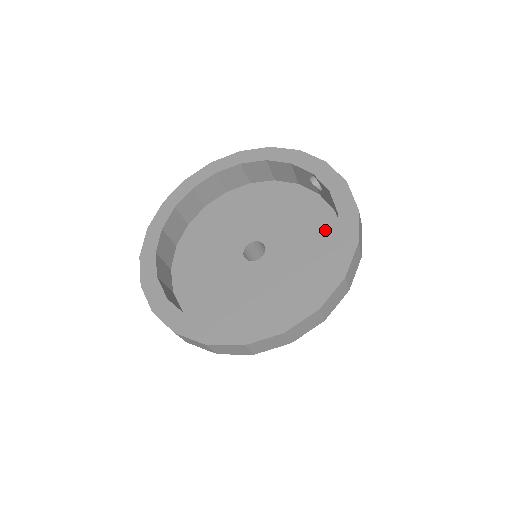
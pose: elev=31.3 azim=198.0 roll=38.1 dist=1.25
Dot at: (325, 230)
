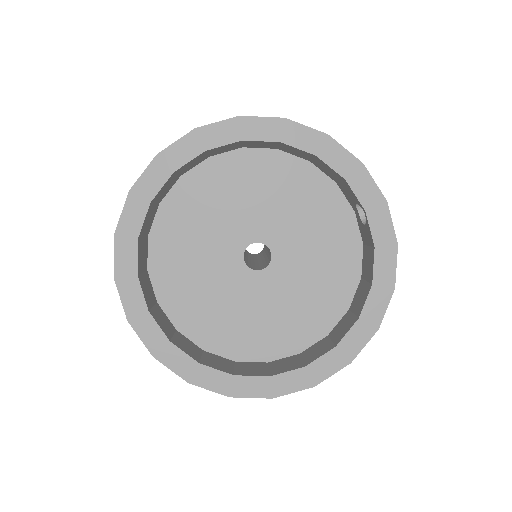
Dot at: (344, 265)
